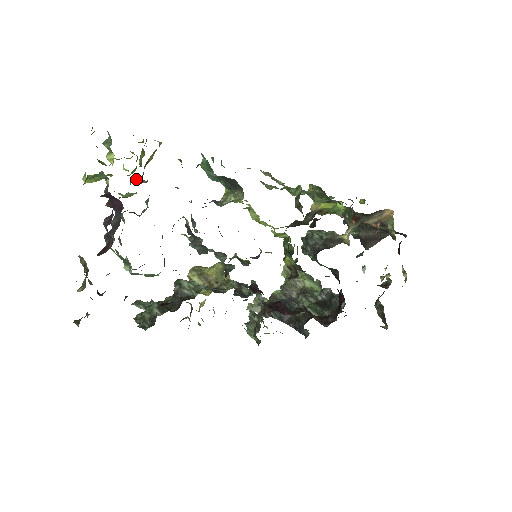
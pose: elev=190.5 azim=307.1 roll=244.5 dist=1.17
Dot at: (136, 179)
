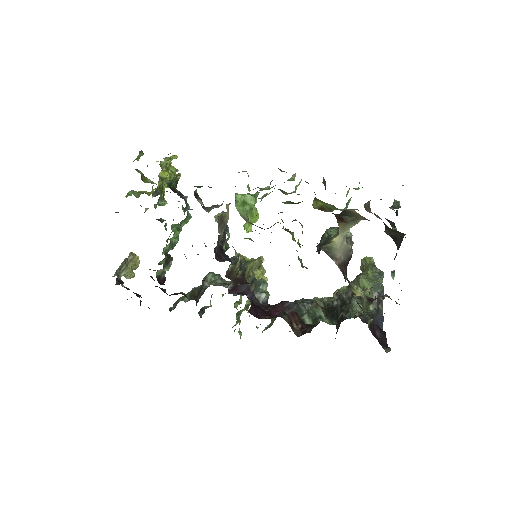
Dot at: (163, 191)
